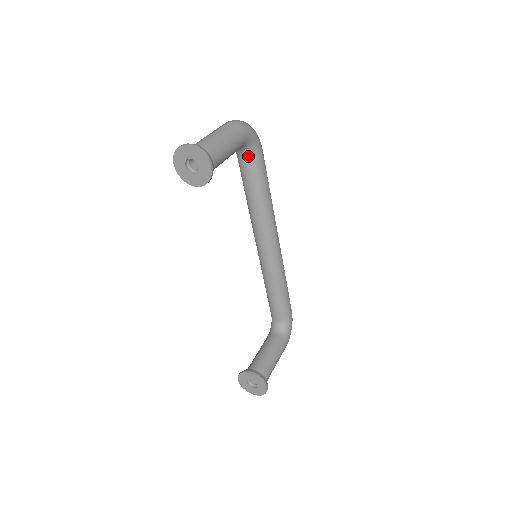
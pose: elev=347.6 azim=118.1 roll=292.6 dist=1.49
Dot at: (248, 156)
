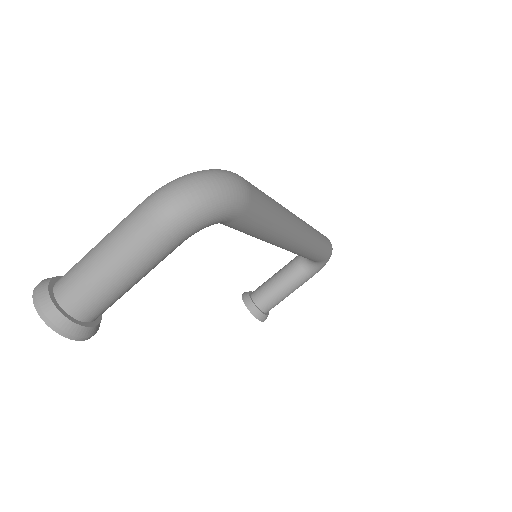
Dot at: occluded
